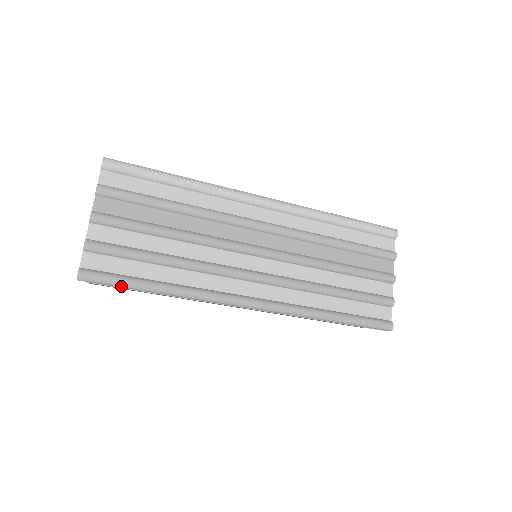
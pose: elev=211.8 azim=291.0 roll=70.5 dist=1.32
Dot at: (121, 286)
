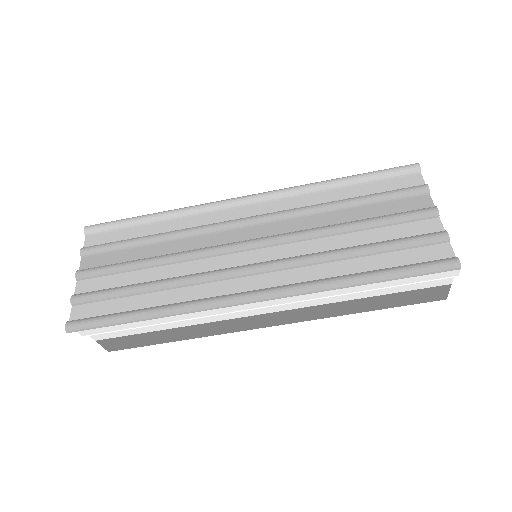
Dot at: (107, 324)
